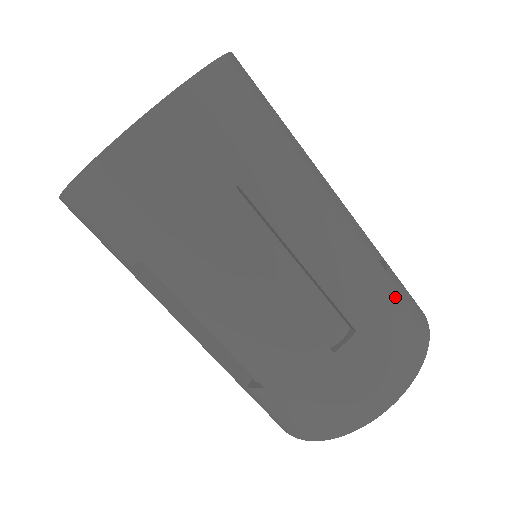
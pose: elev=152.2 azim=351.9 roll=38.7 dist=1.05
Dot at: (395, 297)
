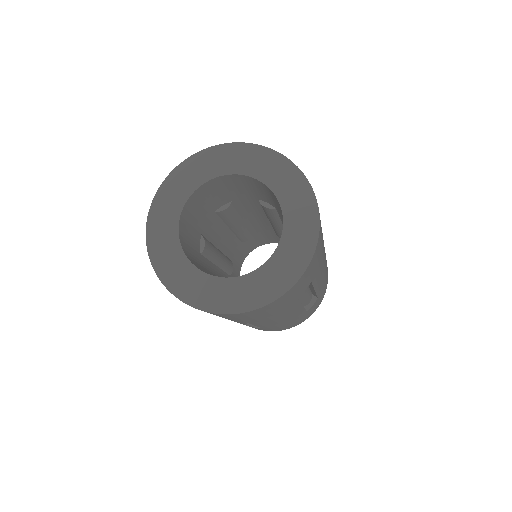
Dot at: (299, 319)
